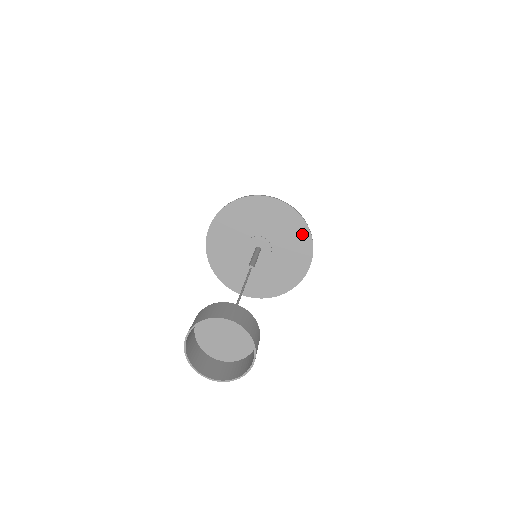
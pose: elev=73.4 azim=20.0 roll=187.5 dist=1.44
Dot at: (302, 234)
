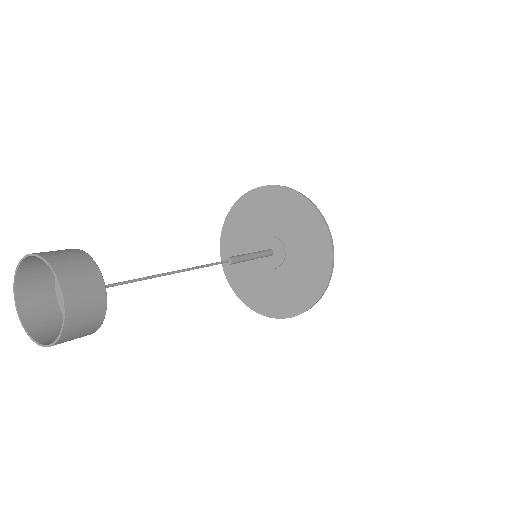
Dot at: (305, 299)
